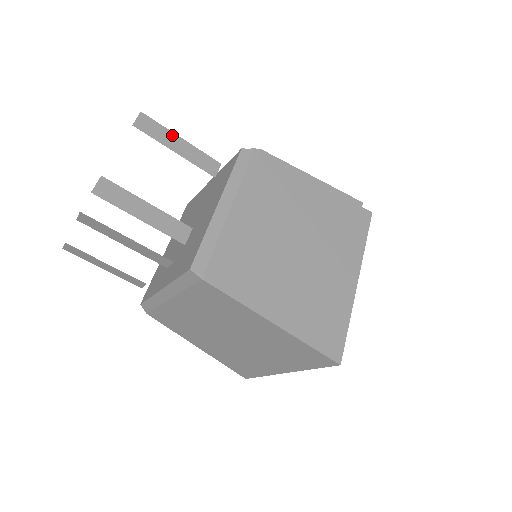
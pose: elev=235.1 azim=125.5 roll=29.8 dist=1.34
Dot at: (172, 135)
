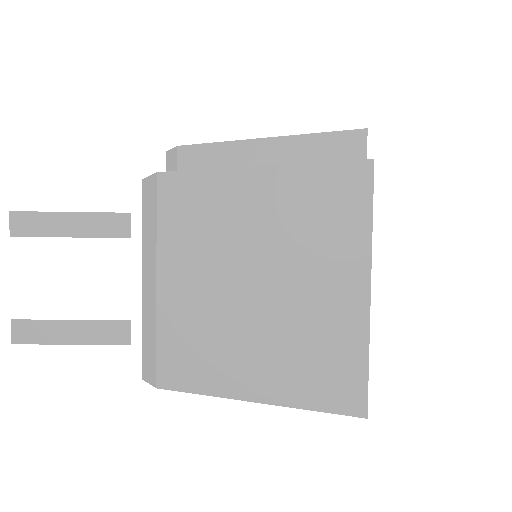
Dot at: (56, 216)
